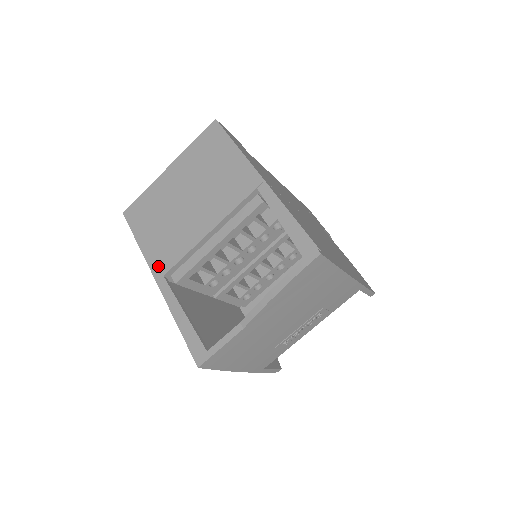
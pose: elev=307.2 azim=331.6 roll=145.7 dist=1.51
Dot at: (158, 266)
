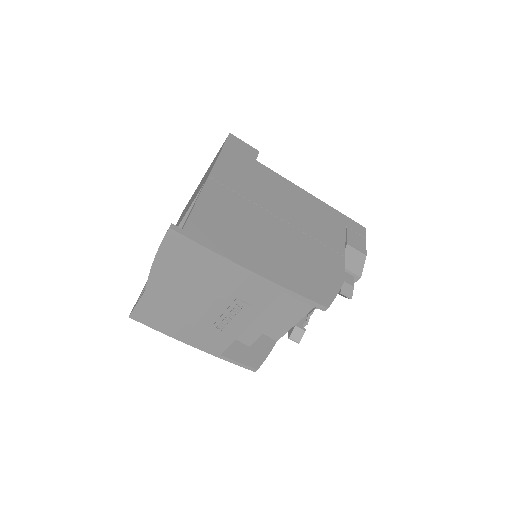
Dot at: occluded
